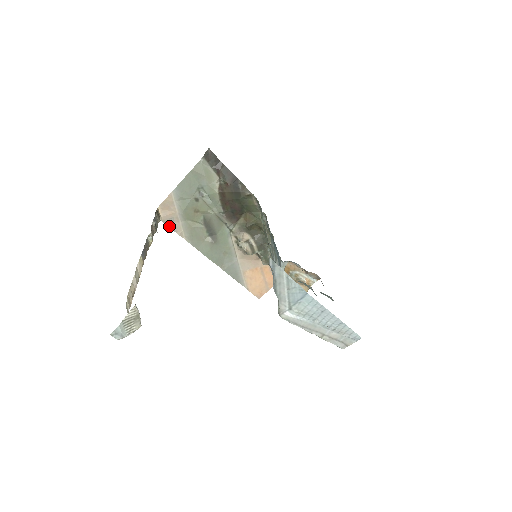
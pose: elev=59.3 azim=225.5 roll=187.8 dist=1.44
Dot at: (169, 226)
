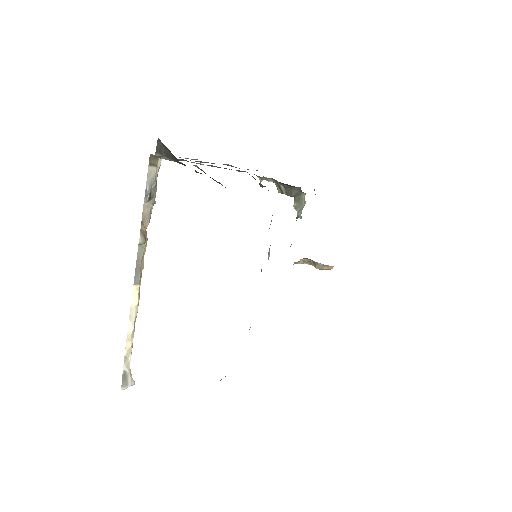
Dot at: occluded
